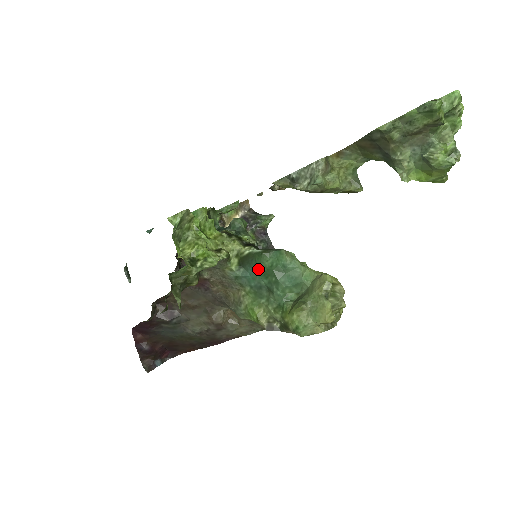
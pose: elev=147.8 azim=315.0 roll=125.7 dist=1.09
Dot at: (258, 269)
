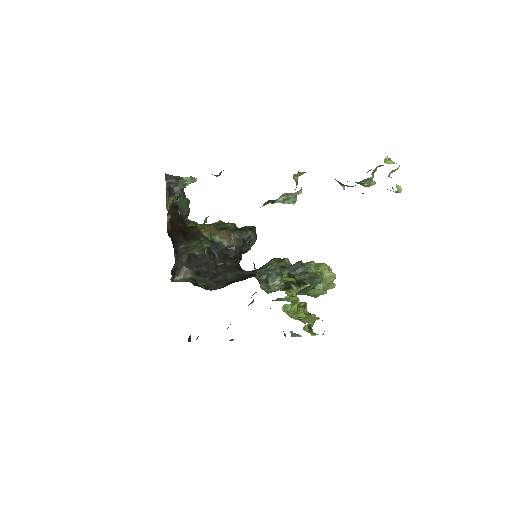
Dot at: occluded
